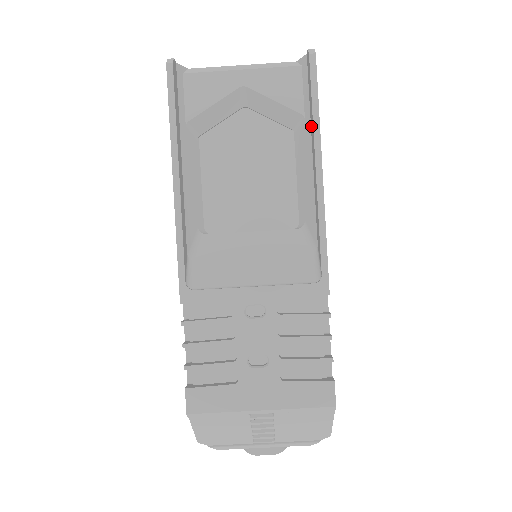
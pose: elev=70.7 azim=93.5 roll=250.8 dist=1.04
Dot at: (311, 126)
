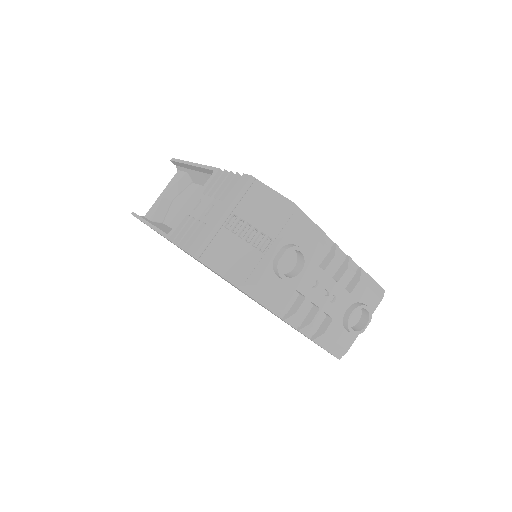
Dot at: (186, 167)
